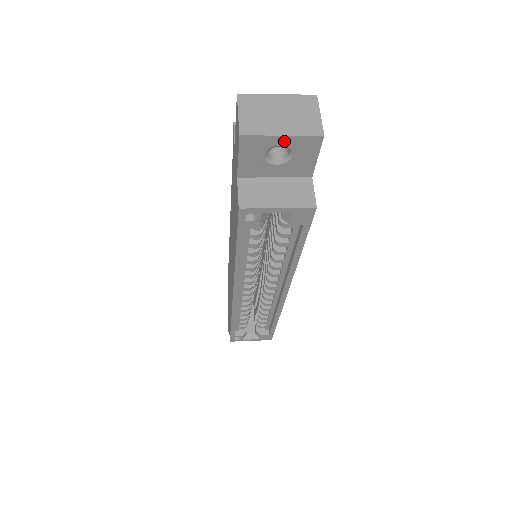
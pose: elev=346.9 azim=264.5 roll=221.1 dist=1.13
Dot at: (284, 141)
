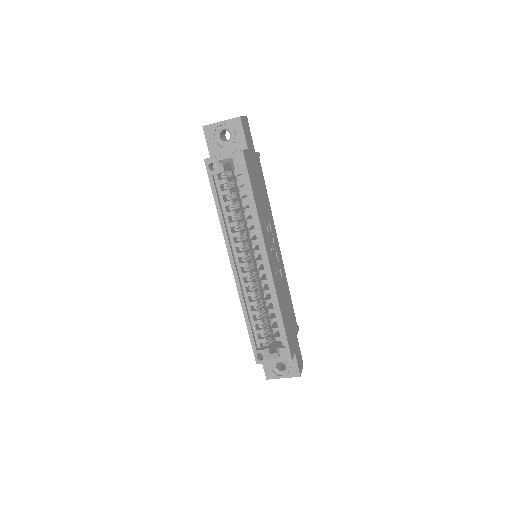
Dot at: (223, 125)
